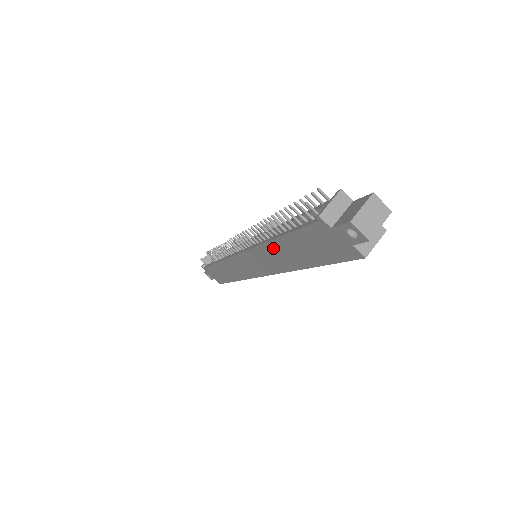
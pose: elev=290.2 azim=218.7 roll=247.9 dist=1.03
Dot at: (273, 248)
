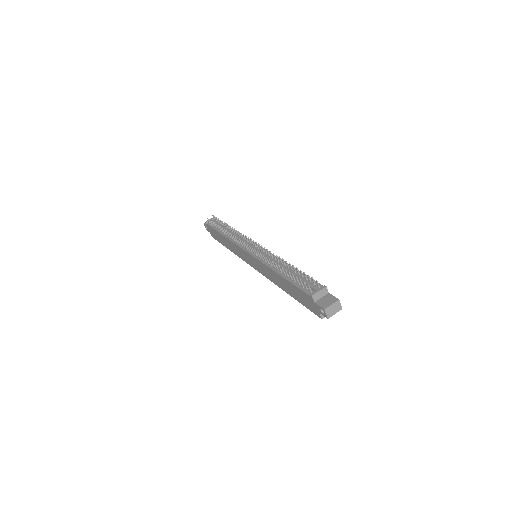
Dot at: (275, 274)
